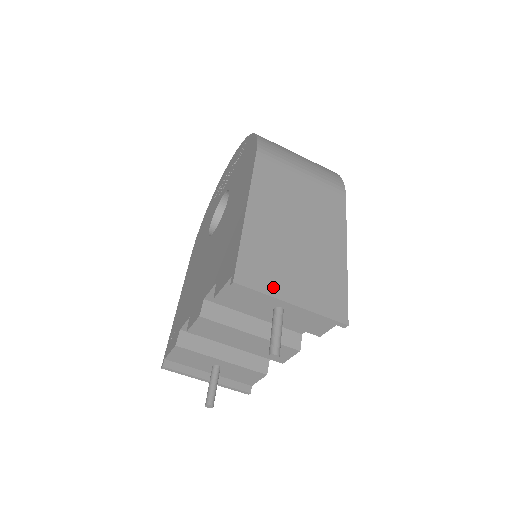
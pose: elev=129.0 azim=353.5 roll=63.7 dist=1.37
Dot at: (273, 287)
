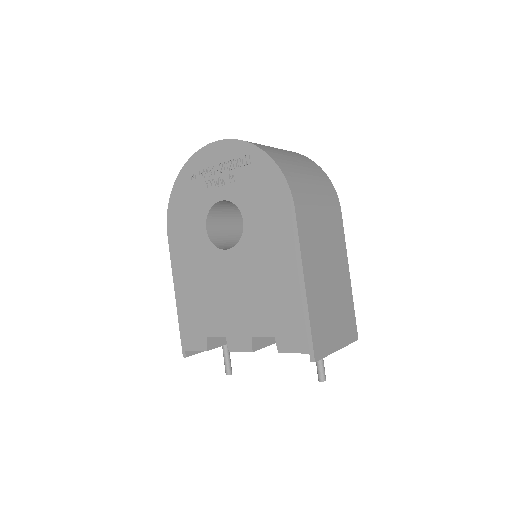
Dot at: (329, 346)
